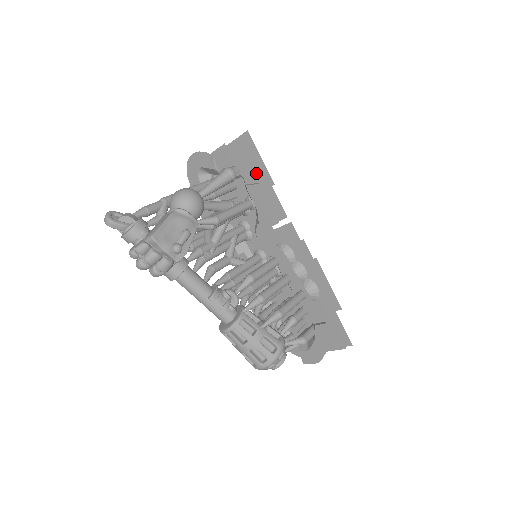
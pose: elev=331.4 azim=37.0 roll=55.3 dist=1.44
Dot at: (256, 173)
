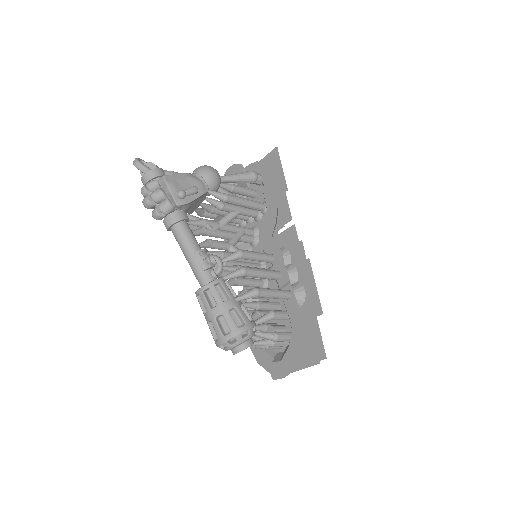
Dot at: (275, 182)
